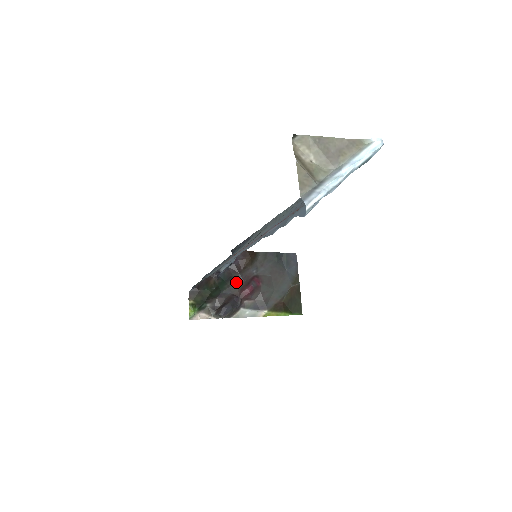
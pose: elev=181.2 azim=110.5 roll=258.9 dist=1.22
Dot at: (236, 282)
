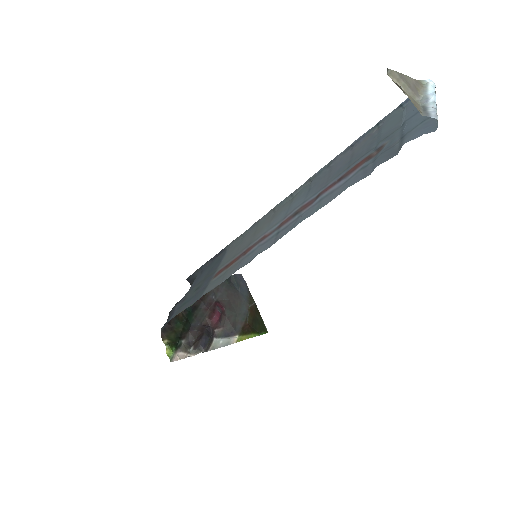
Dot at: (201, 311)
